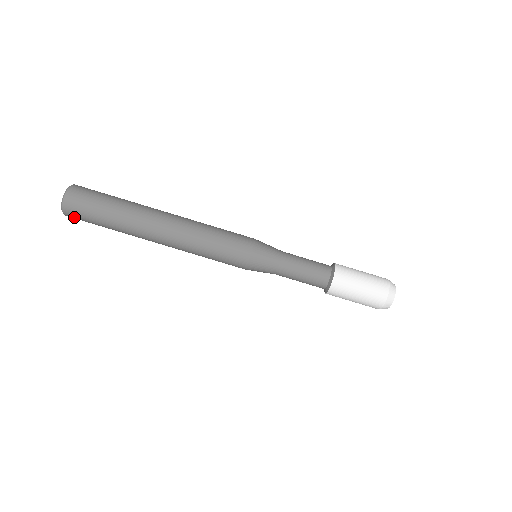
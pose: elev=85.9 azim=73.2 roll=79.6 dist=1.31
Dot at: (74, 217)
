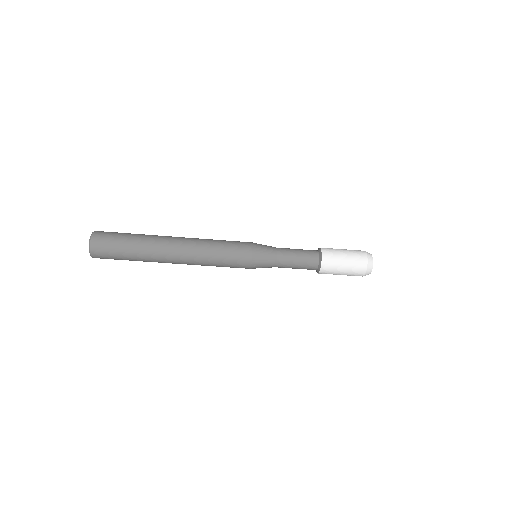
Dot at: occluded
